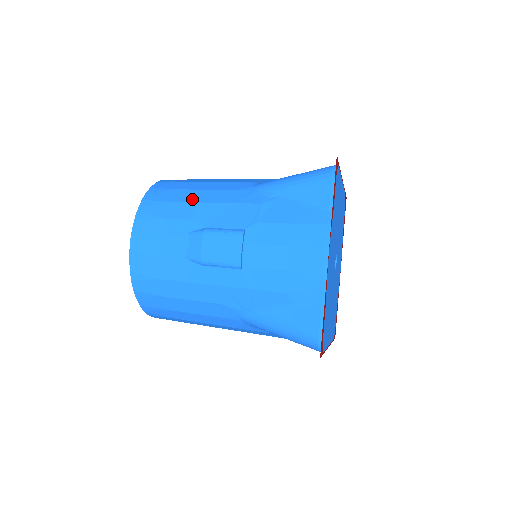
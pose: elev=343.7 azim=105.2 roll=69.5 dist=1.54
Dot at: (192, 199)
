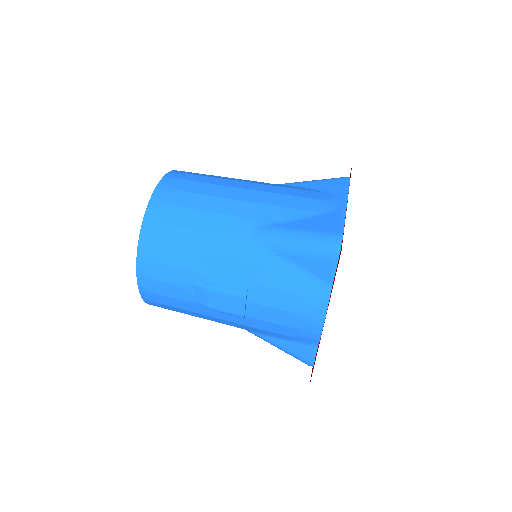
Dot at: (192, 245)
